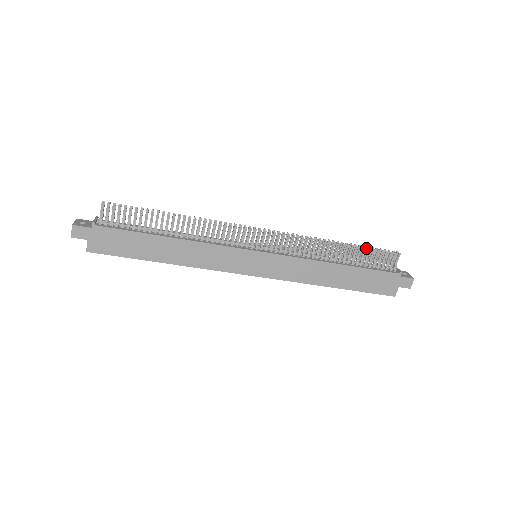
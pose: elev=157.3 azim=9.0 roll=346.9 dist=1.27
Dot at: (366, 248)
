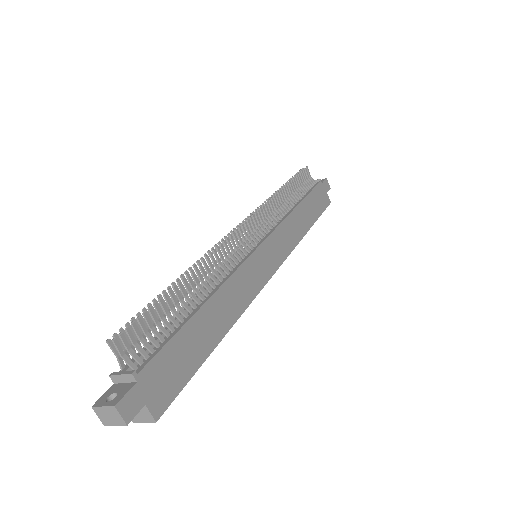
Dot at: (294, 179)
